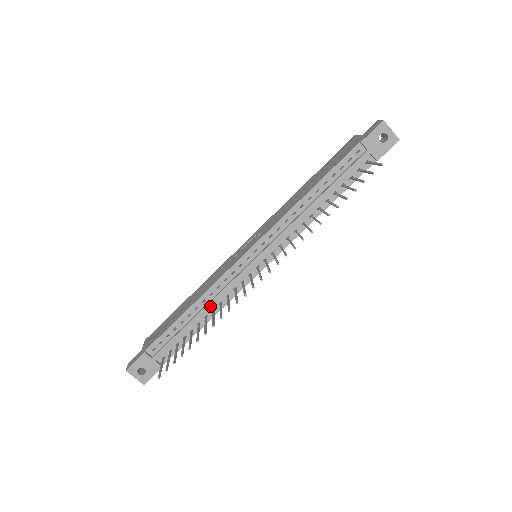
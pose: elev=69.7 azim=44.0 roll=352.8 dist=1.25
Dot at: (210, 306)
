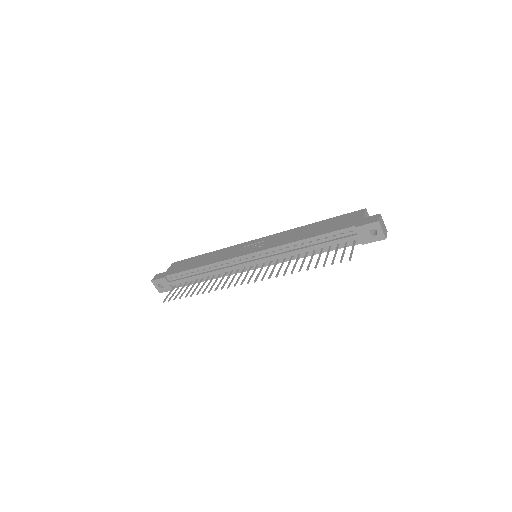
Dot at: (212, 273)
